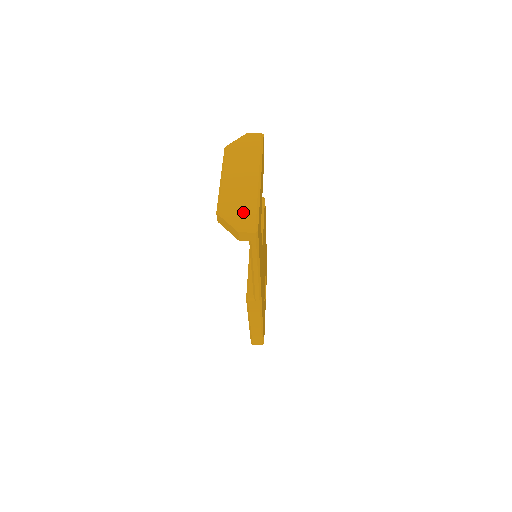
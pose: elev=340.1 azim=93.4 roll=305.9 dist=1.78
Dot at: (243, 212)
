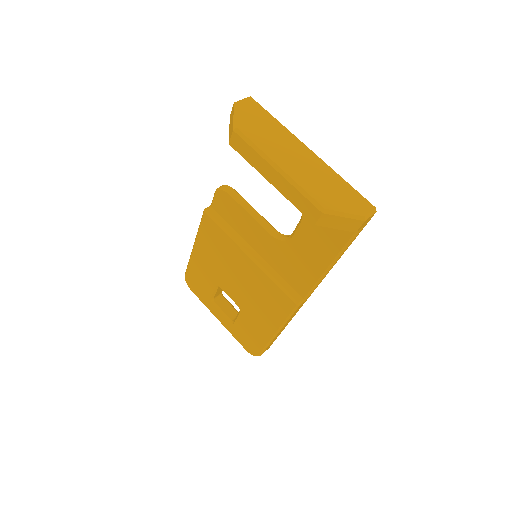
Dot at: (346, 196)
